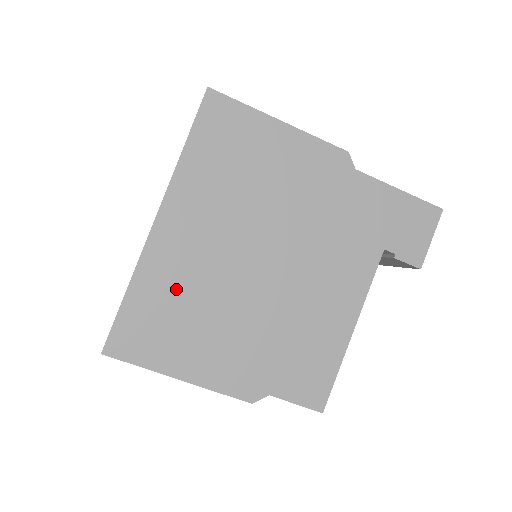
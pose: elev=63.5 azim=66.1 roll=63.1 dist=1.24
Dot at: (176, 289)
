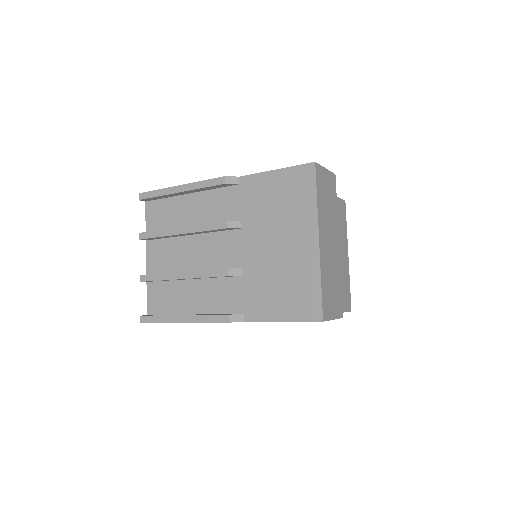
Dot at: occluded
